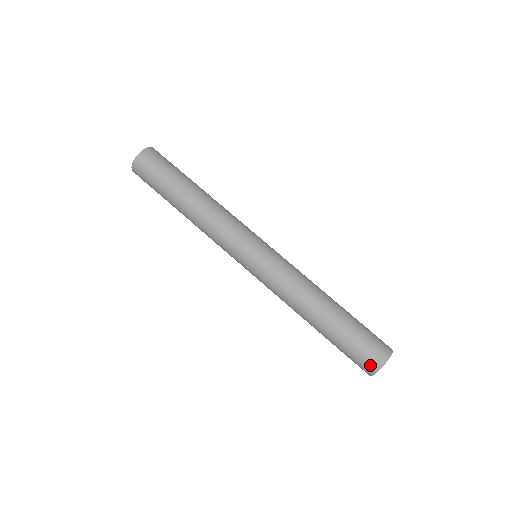
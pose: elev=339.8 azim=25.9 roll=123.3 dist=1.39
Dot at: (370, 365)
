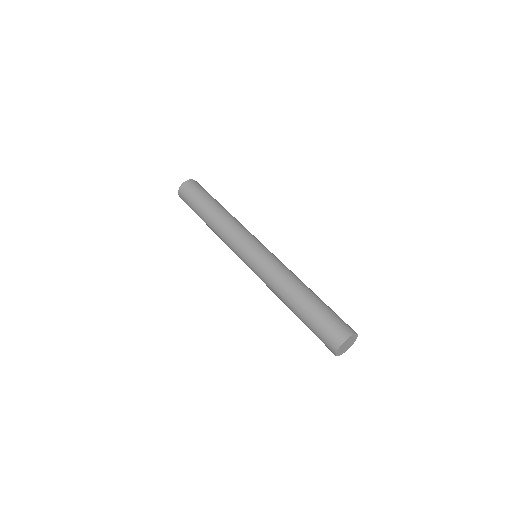
Dot at: (332, 342)
